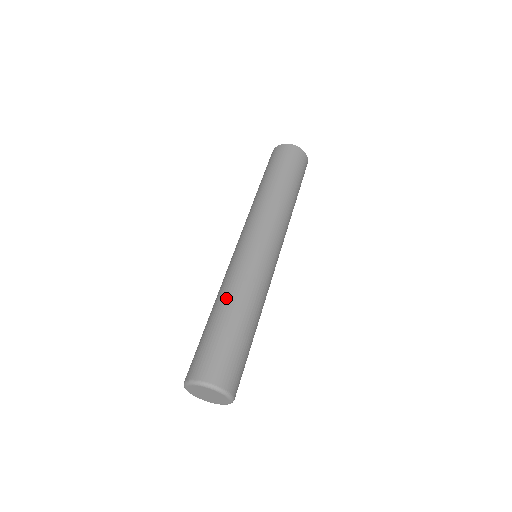
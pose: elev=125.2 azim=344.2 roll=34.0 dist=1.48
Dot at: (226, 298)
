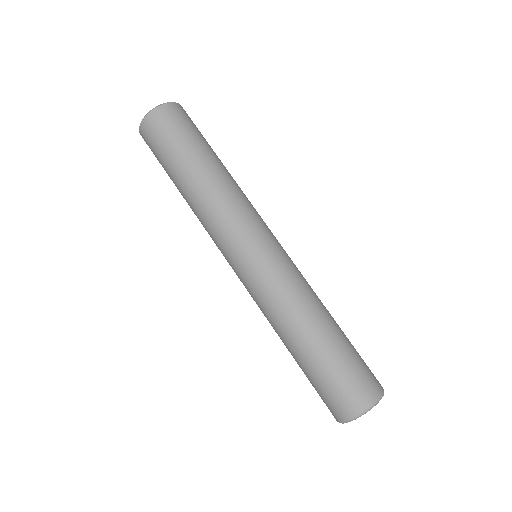
Dot at: (291, 329)
